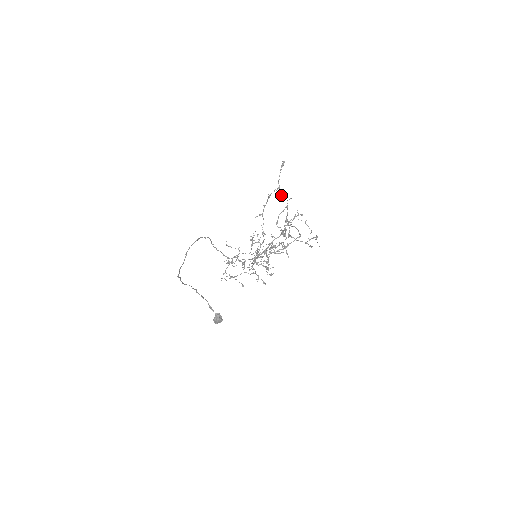
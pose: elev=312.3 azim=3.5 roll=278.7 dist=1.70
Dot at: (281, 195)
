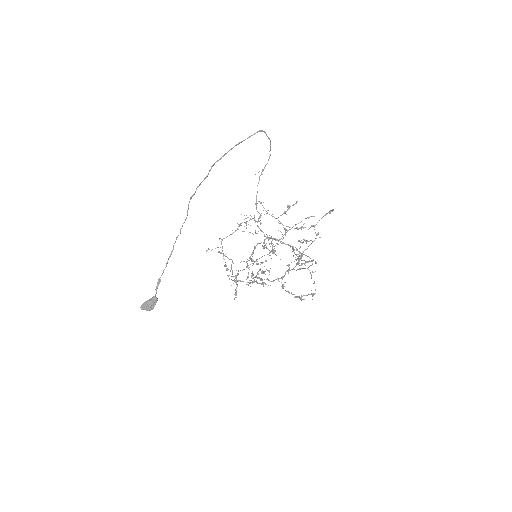
Dot at: occluded
